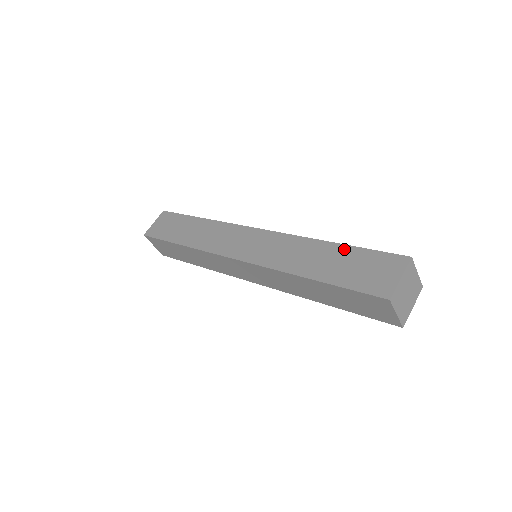
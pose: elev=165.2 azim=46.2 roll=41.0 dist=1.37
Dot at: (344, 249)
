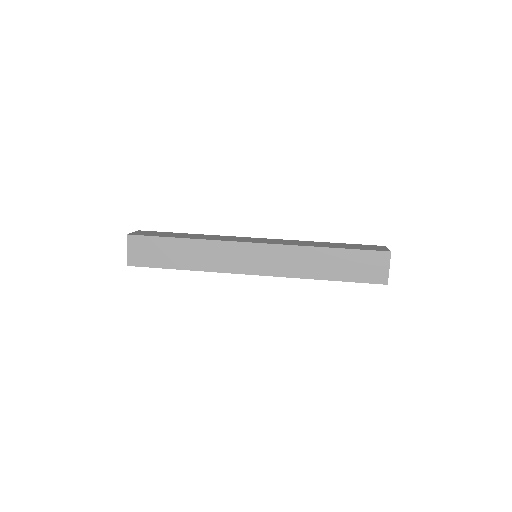
Dot at: (342, 253)
